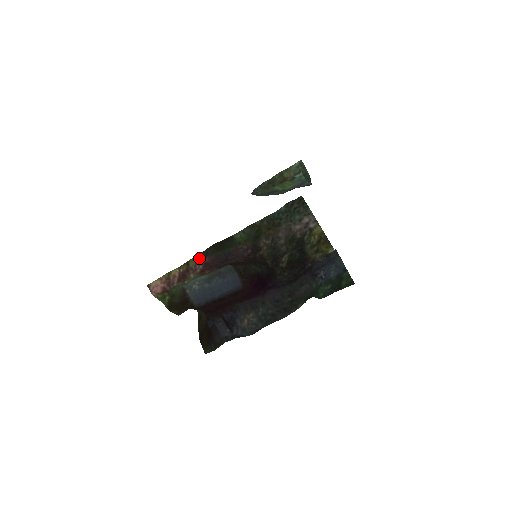
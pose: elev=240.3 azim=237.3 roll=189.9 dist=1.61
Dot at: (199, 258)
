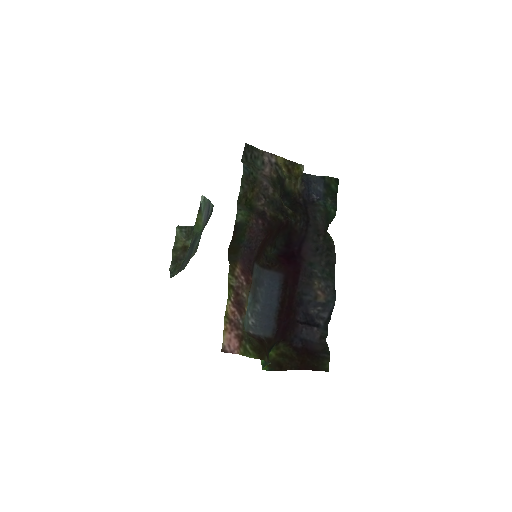
Dot at: (233, 271)
